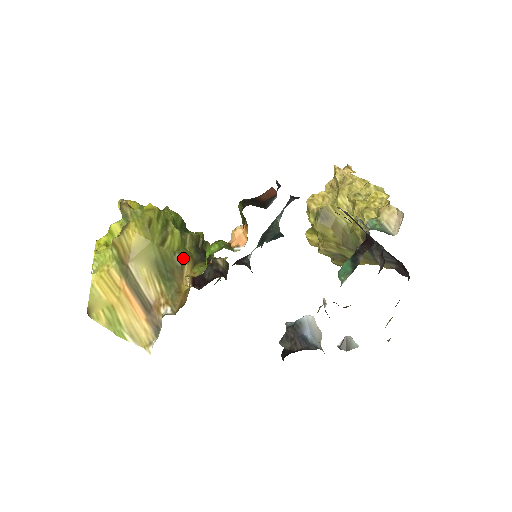
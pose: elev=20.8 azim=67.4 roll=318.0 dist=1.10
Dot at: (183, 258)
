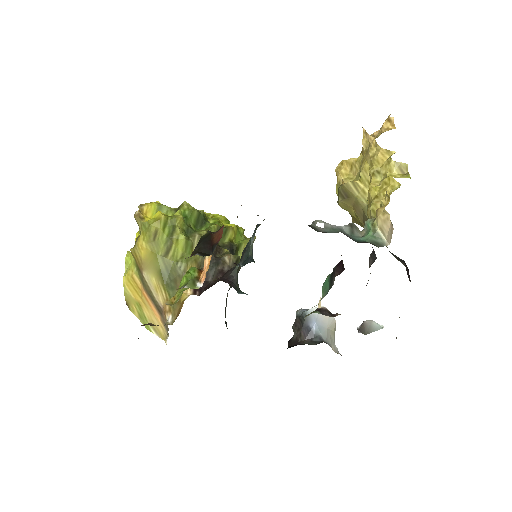
Dot at: (185, 266)
